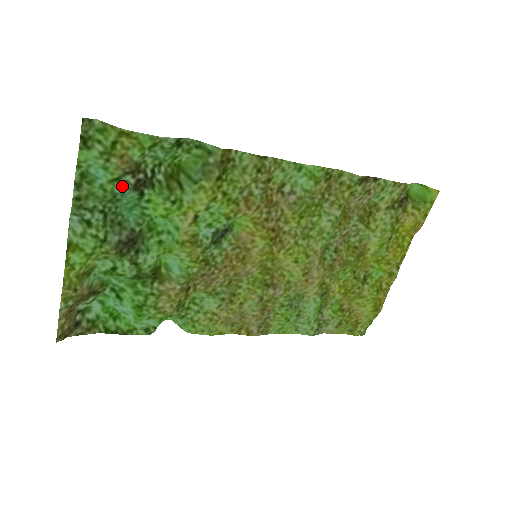
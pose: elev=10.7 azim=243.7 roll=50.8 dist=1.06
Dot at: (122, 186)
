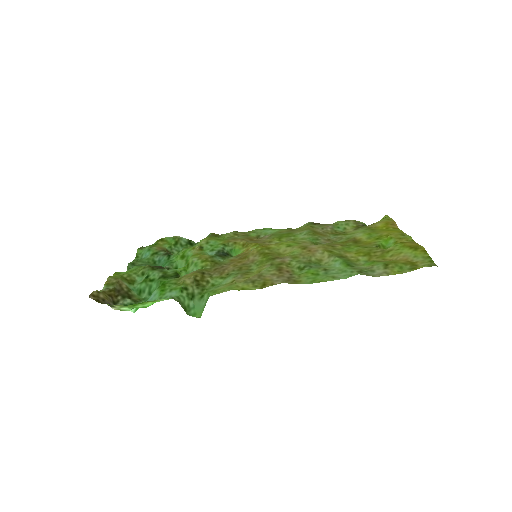
Dot at: (158, 256)
